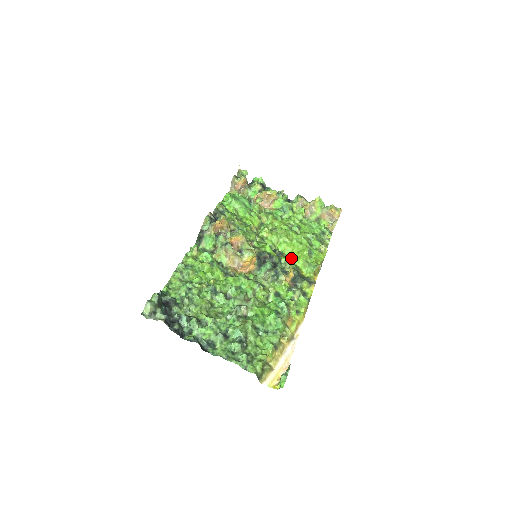
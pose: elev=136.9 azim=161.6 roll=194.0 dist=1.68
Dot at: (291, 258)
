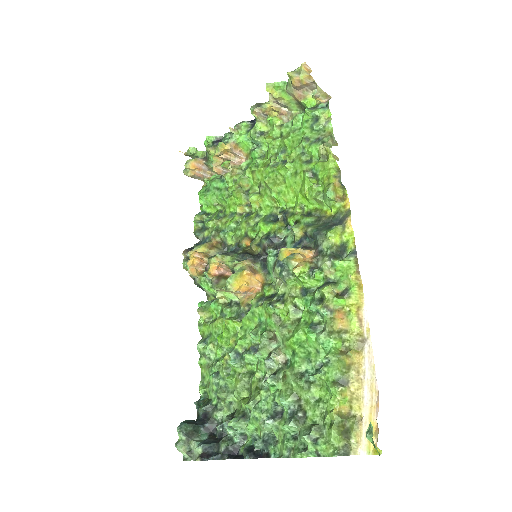
Dot at: (300, 207)
